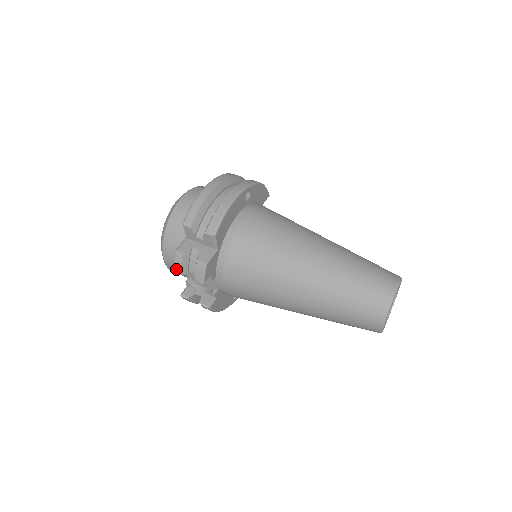
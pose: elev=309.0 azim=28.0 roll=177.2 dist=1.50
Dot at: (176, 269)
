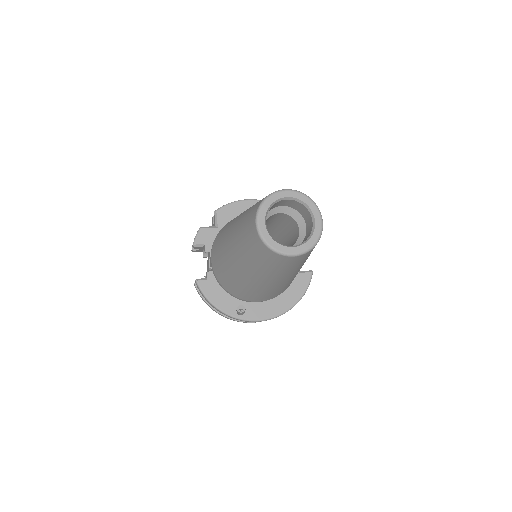
Dot at: (192, 247)
